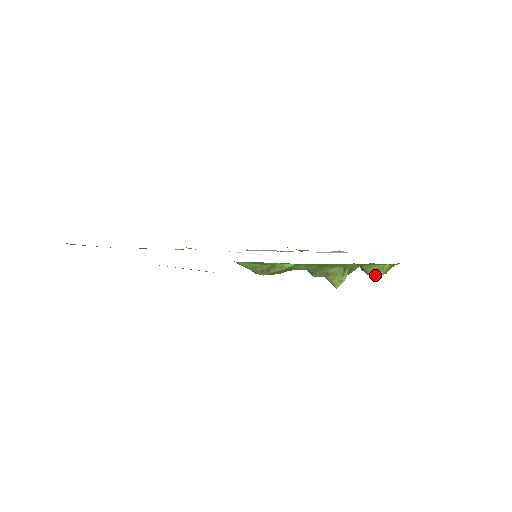
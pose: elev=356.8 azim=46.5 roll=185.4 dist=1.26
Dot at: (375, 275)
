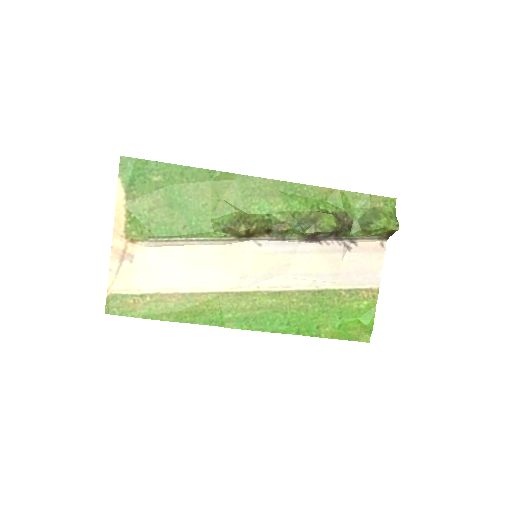
Dot at: (377, 218)
